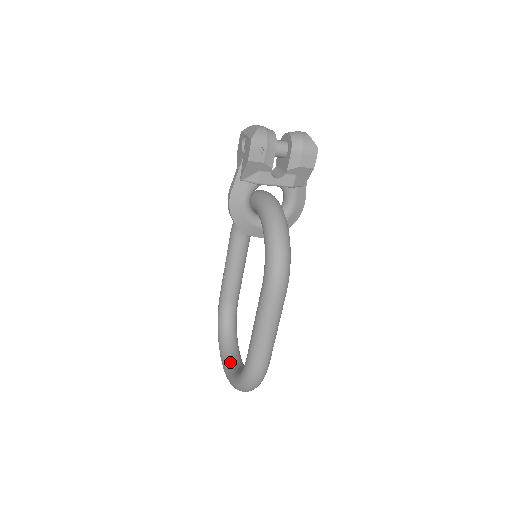
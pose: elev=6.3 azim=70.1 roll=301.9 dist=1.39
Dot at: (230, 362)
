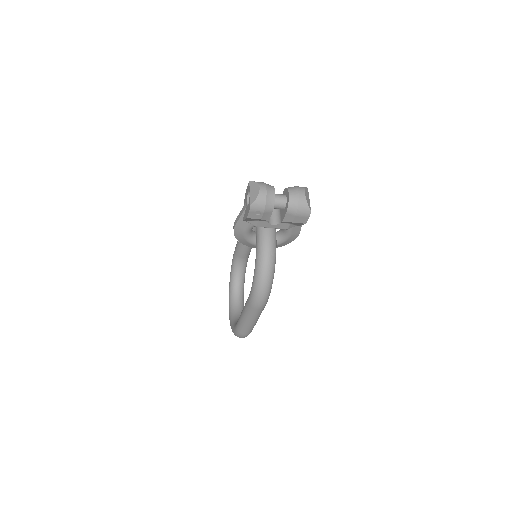
Dot at: (233, 303)
